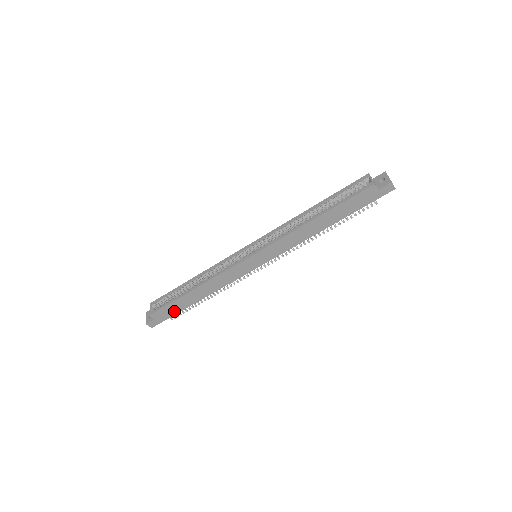
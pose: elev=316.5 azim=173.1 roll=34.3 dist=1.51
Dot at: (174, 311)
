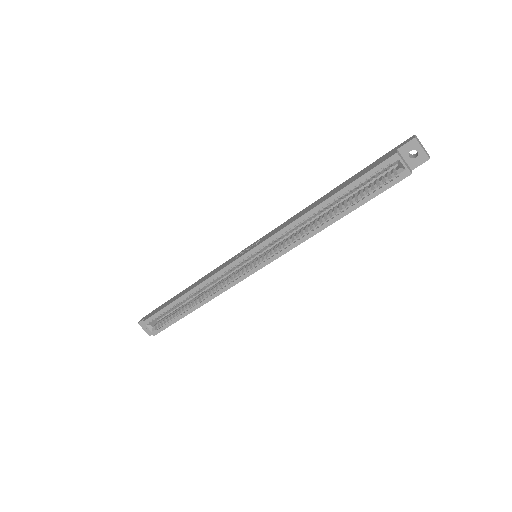
Dot at: occluded
